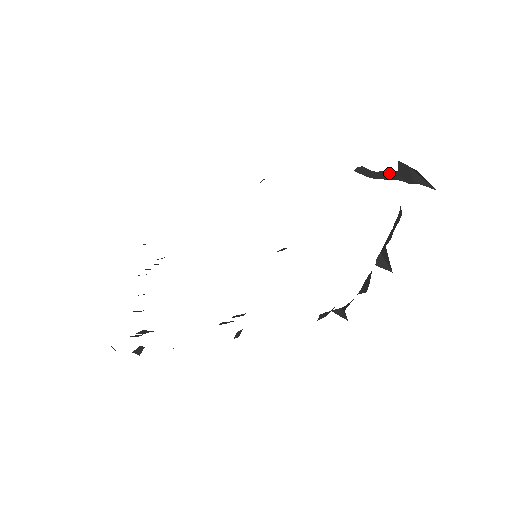
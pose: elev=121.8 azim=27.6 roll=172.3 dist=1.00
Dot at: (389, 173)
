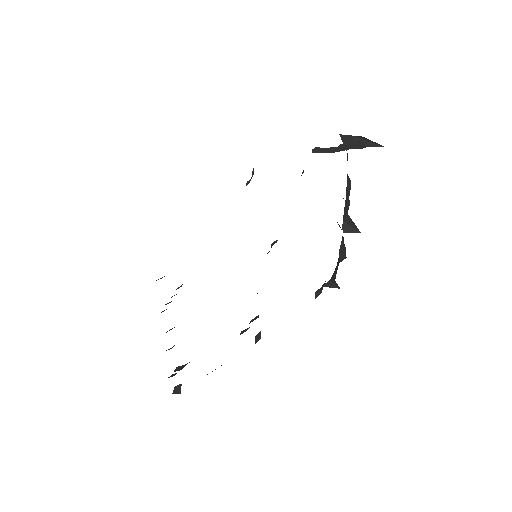
Dot at: occluded
